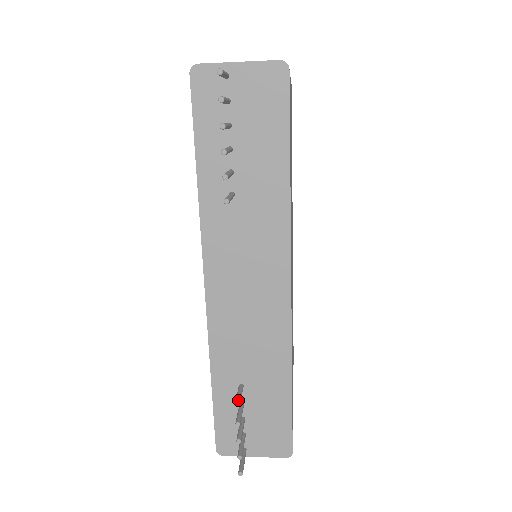
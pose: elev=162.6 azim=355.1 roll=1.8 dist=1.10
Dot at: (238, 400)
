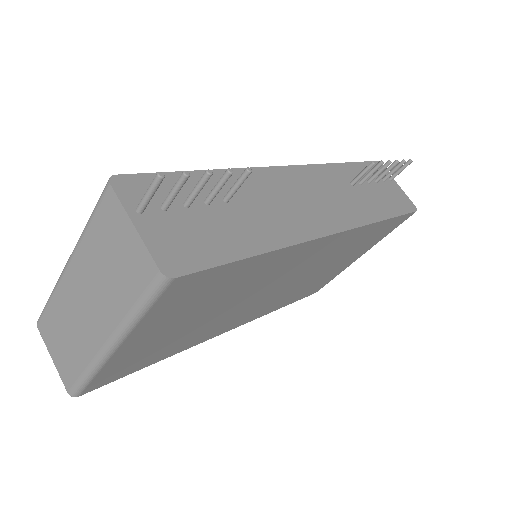
Dot at: (247, 176)
